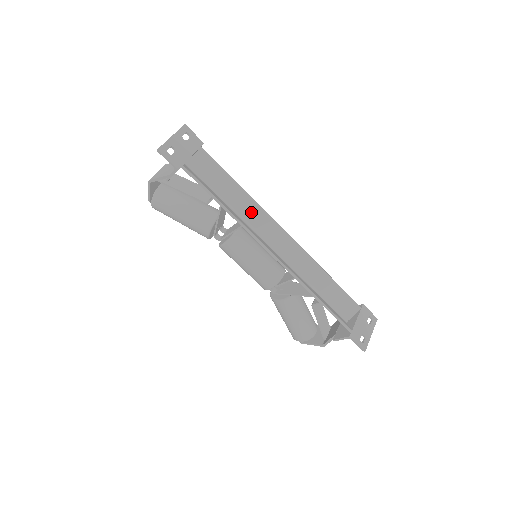
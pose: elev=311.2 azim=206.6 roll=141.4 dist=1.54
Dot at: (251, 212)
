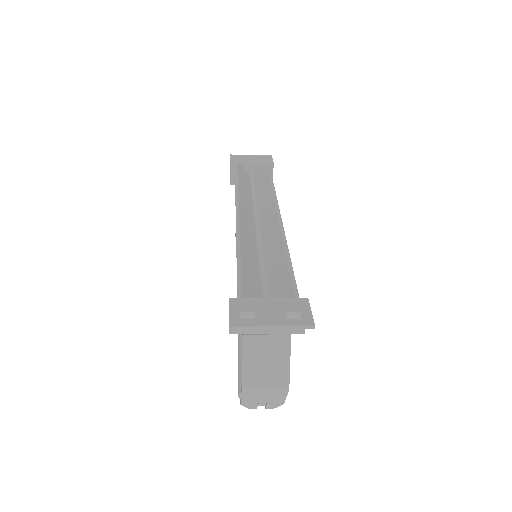
Dot at: (265, 199)
